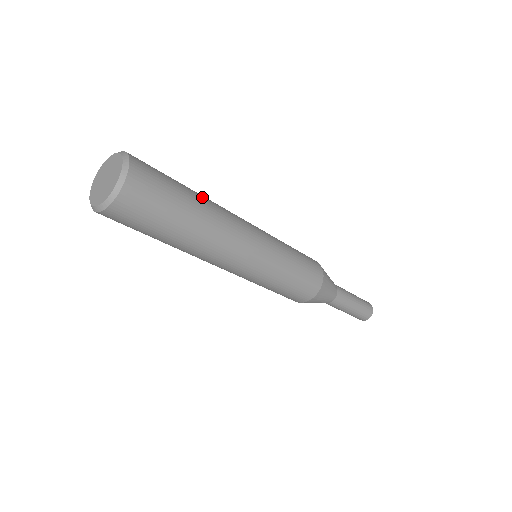
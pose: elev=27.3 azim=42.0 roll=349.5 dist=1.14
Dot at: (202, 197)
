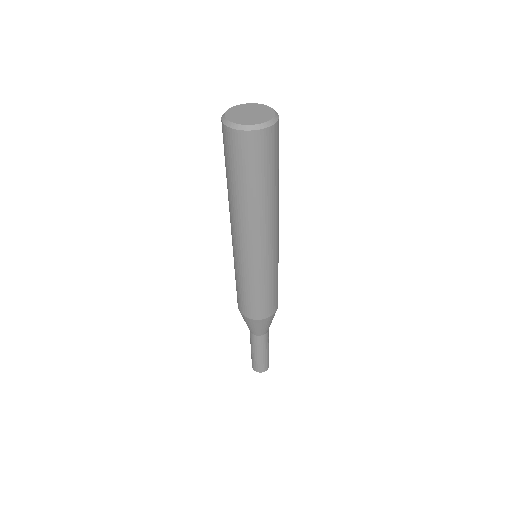
Dot at: occluded
